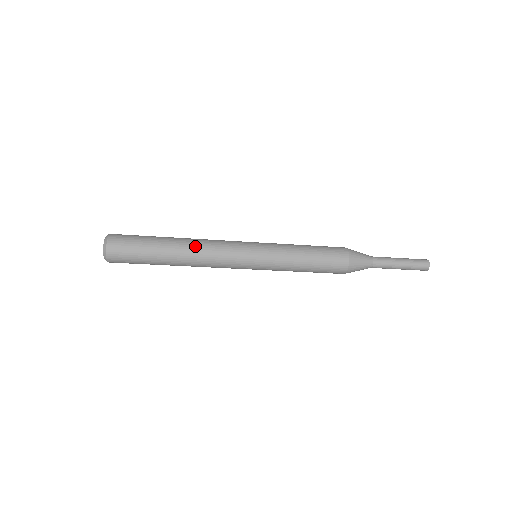
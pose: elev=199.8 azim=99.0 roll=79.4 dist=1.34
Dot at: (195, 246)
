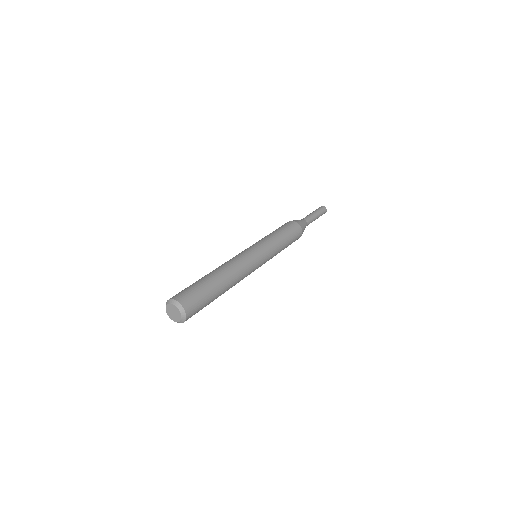
Dot at: occluded
